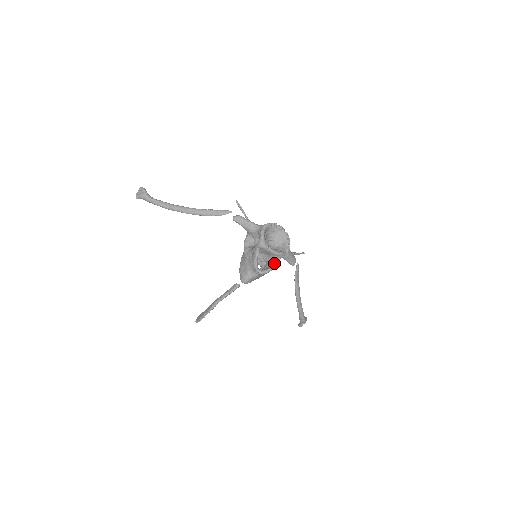
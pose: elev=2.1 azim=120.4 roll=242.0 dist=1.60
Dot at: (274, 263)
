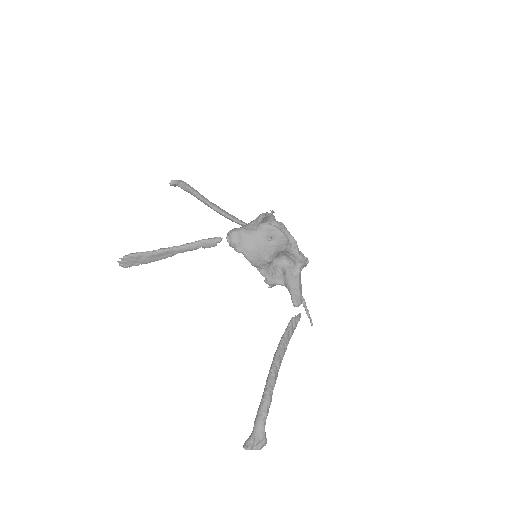
Dot at: (283, 235)
